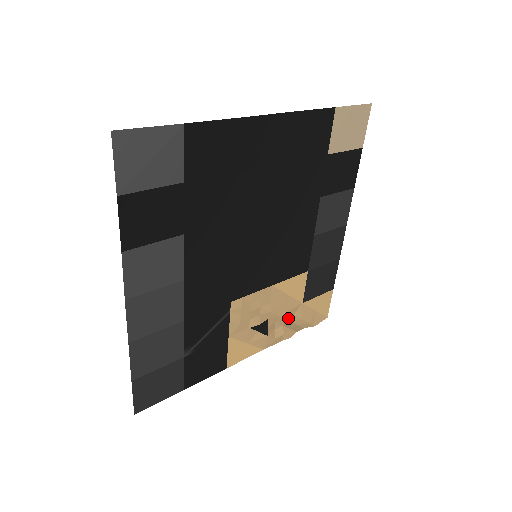
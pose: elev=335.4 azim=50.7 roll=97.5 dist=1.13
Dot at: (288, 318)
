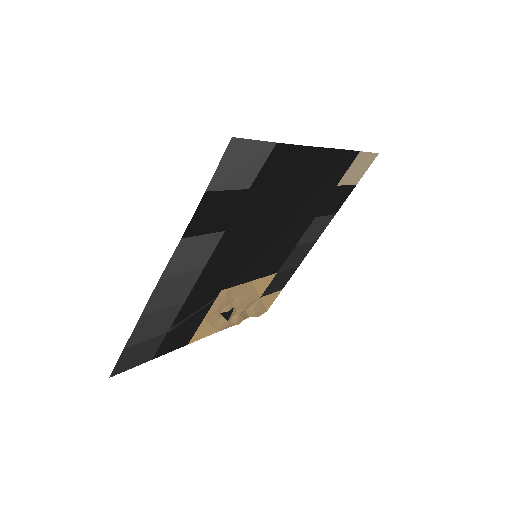
Dot at: (246, 308)
